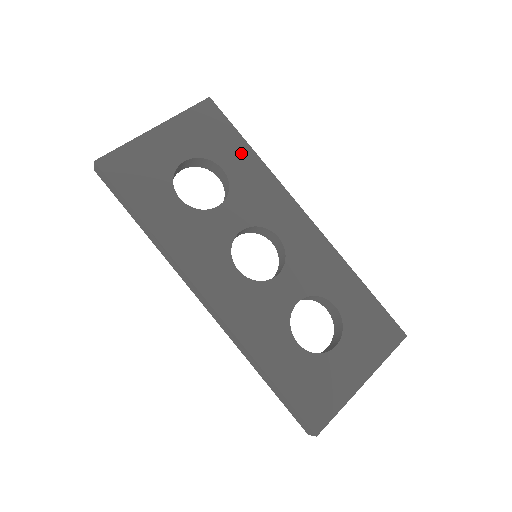
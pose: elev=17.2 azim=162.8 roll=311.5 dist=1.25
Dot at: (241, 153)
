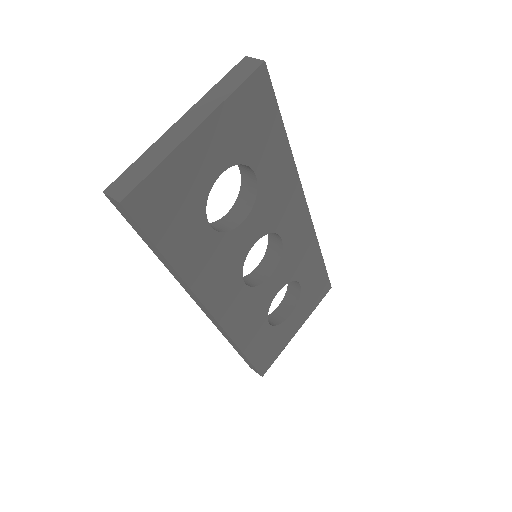
Dot at: (277, 147)
